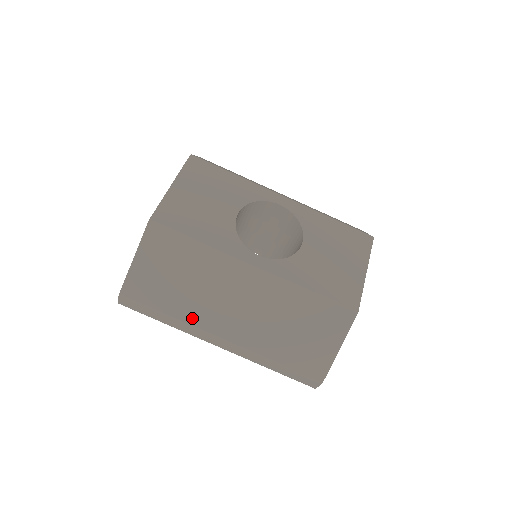
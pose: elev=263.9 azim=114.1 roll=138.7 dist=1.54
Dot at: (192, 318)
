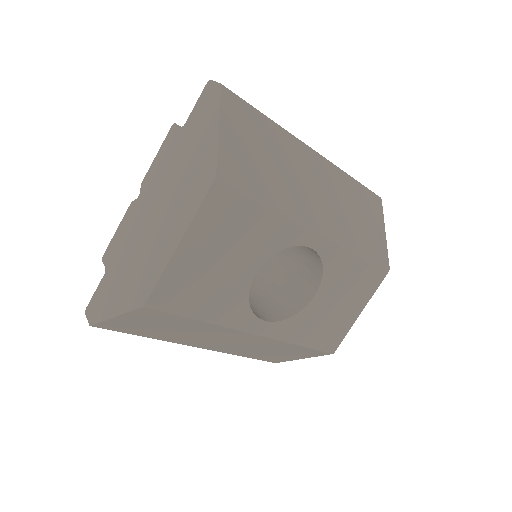
Dot at: (172, 340)
